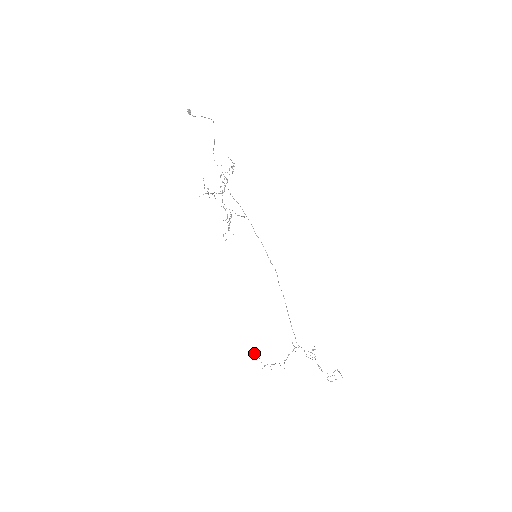
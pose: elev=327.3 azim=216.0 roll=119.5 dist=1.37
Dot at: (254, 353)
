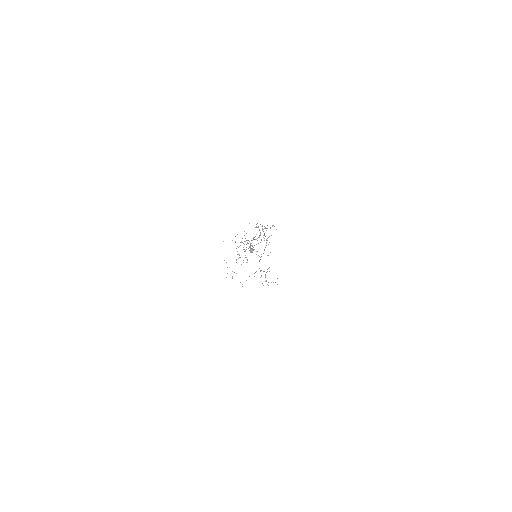
Dot at: occluded
